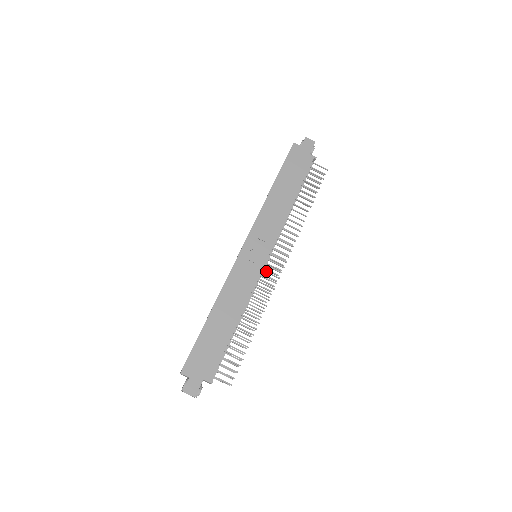
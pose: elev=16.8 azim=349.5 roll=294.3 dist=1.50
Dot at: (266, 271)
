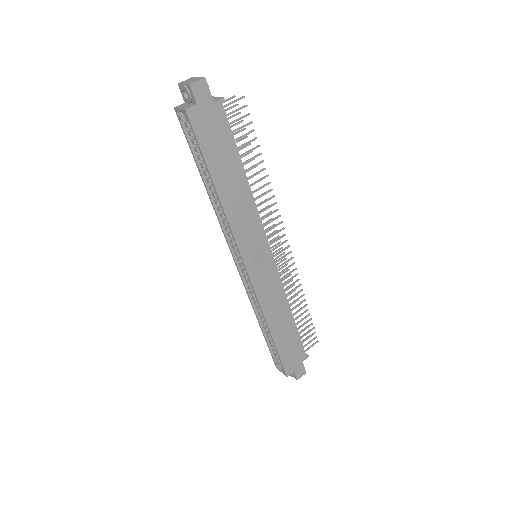
Dot at: (278, 261)
